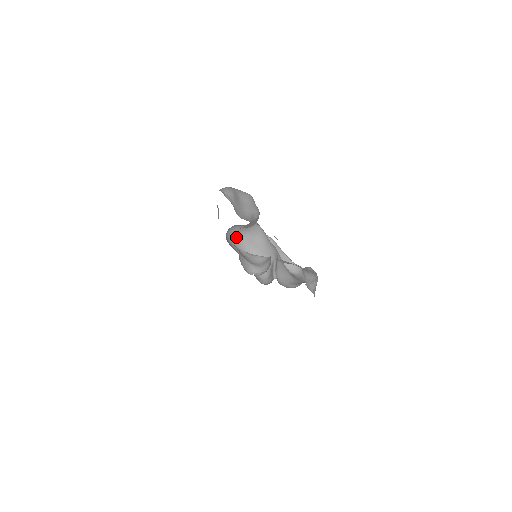
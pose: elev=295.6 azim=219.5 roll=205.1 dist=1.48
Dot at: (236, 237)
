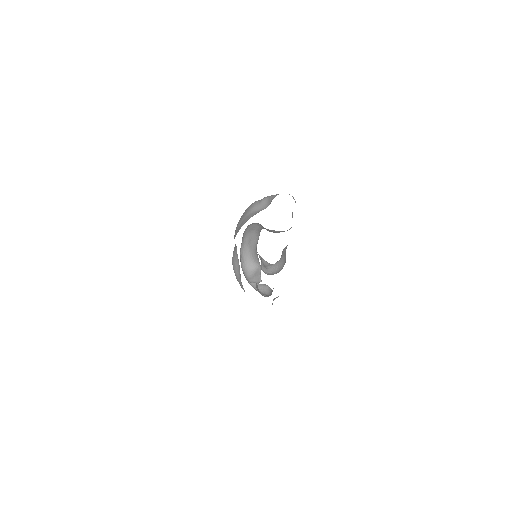
Dot at: (246, 231)
